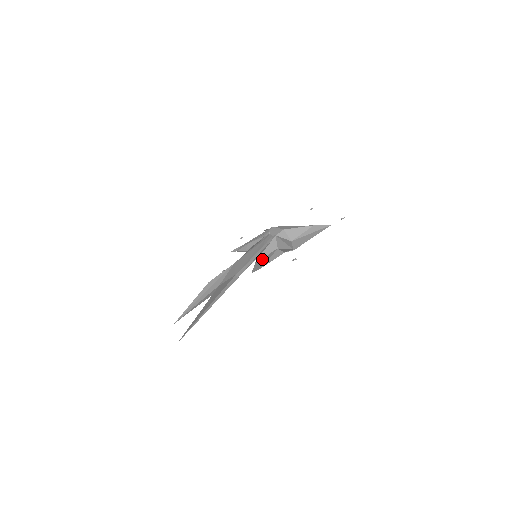
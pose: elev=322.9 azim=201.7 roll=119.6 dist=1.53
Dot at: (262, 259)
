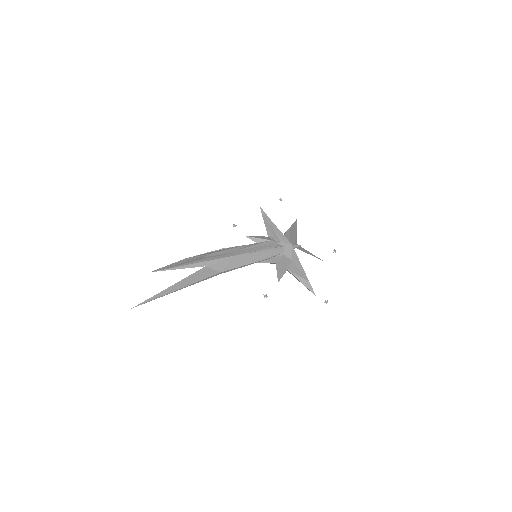
Dot at: occluded
